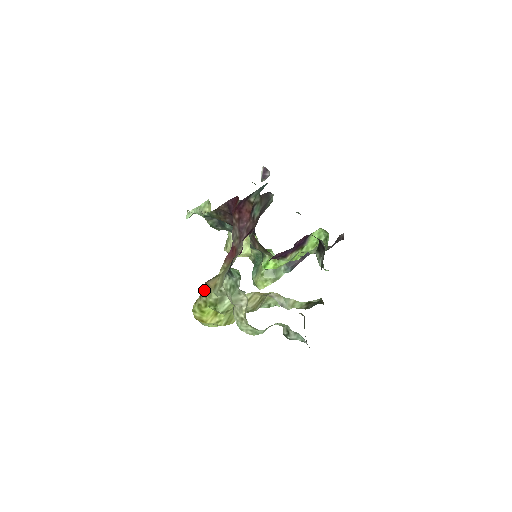
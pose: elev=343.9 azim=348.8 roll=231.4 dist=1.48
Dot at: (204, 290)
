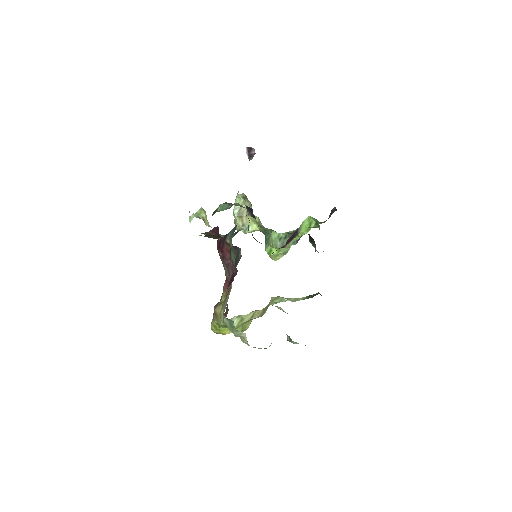
Dot at: (214, 315)
